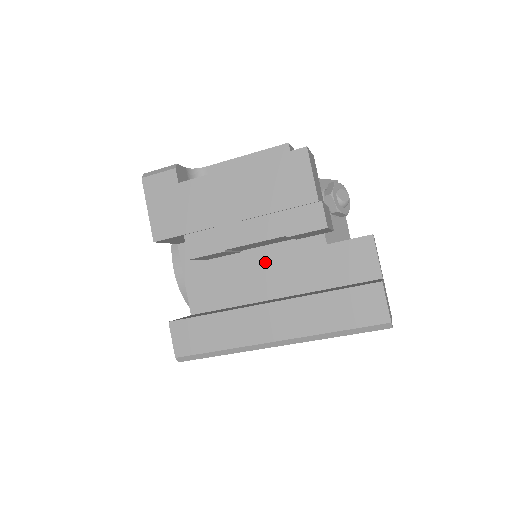
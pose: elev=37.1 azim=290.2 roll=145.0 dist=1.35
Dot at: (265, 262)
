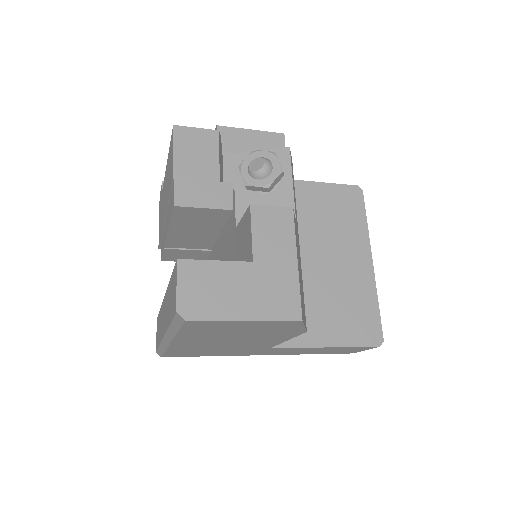
Dot at: (220, 258)
